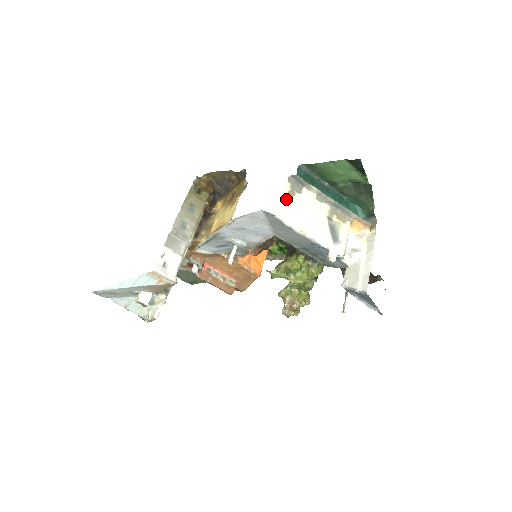
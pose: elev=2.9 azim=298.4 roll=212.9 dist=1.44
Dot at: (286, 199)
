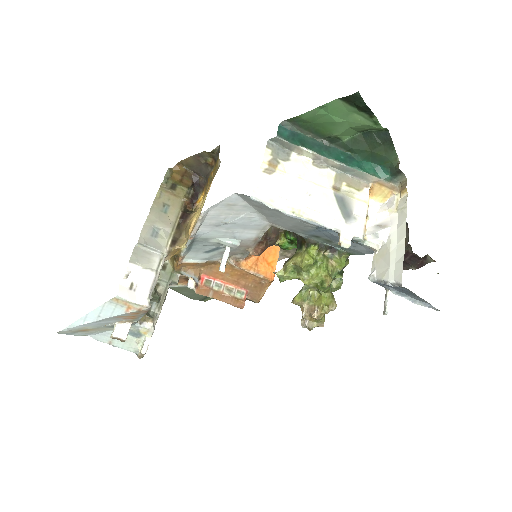
Dot at: (266, 172)
